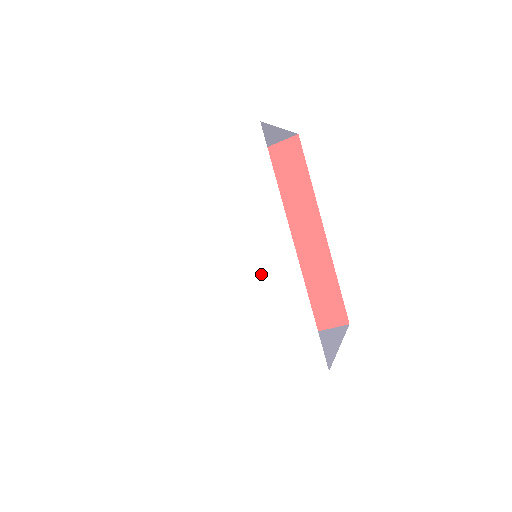
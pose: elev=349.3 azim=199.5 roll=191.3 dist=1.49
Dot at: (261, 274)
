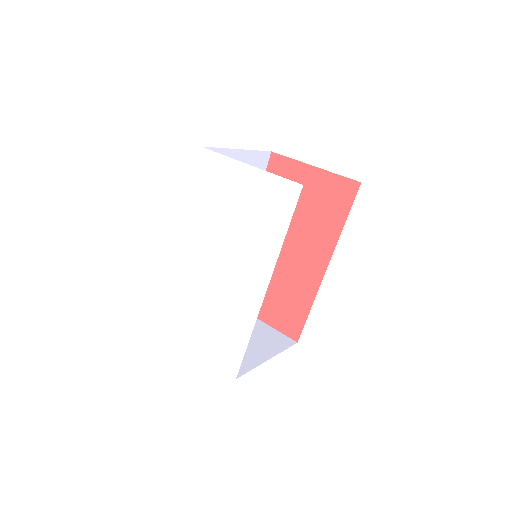
Dot at: (235, 286)
